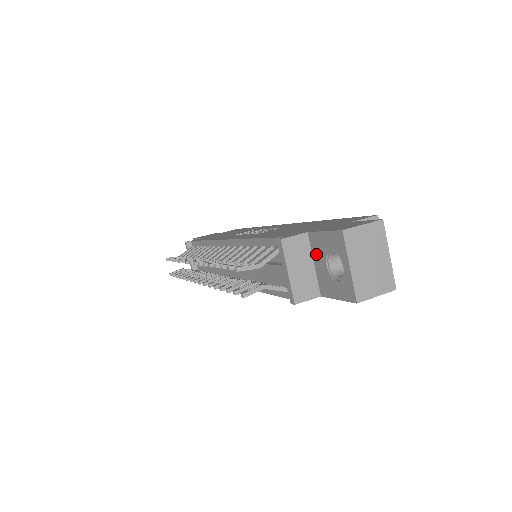
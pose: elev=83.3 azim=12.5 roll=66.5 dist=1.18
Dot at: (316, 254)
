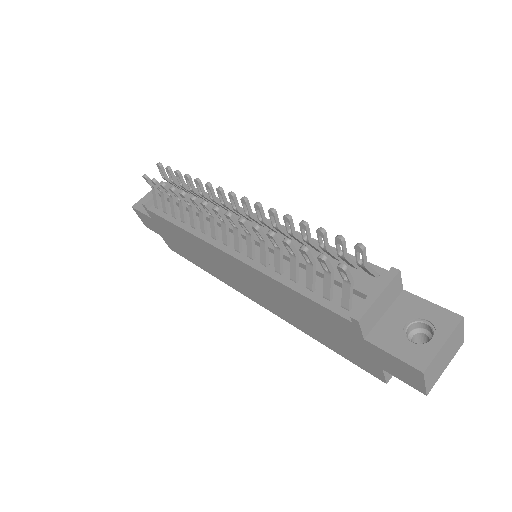
Dot at: (398, 309)
